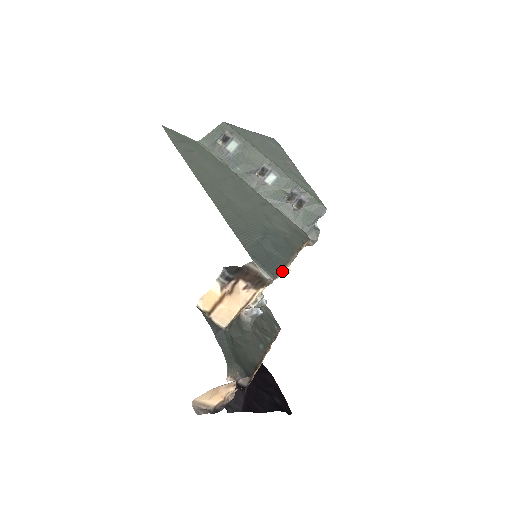
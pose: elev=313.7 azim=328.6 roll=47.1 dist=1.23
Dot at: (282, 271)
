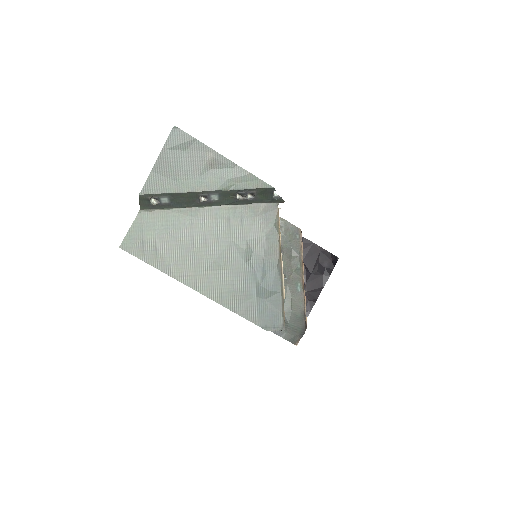
Dot at: occluded
